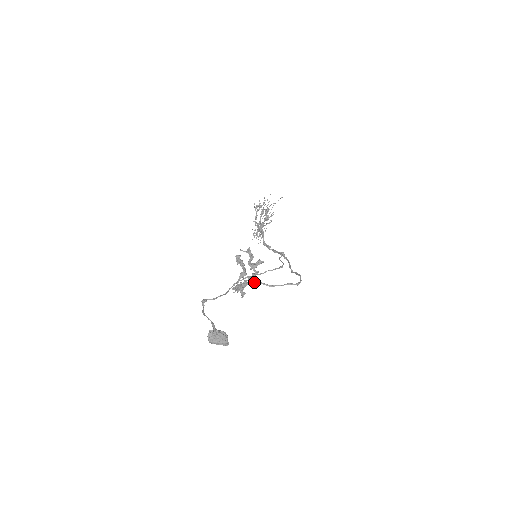
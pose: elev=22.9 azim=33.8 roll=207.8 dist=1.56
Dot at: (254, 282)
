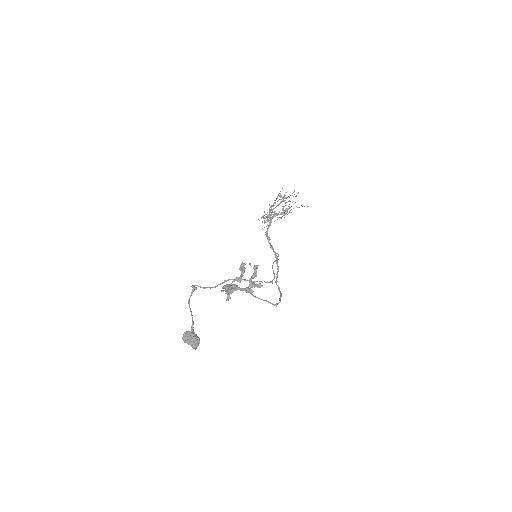
Dot at: occluded
